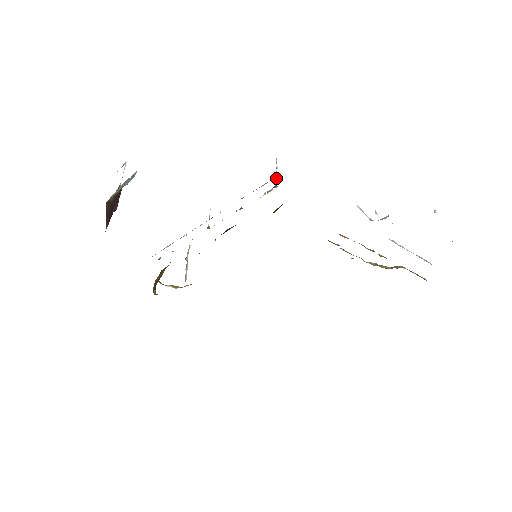
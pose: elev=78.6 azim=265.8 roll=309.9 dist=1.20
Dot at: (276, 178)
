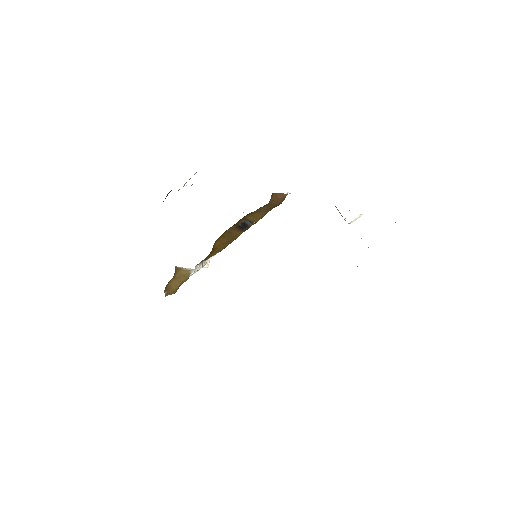
Dot at: occluded
